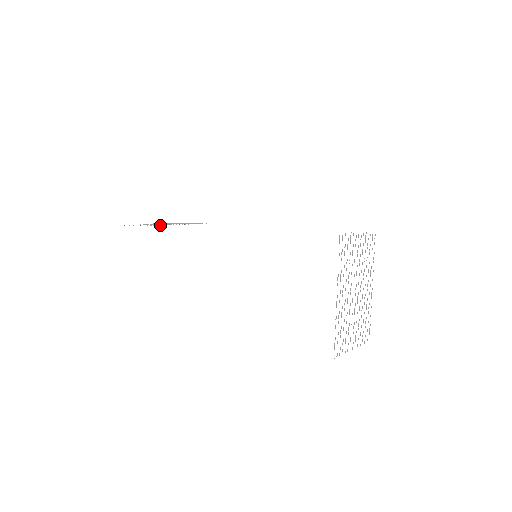
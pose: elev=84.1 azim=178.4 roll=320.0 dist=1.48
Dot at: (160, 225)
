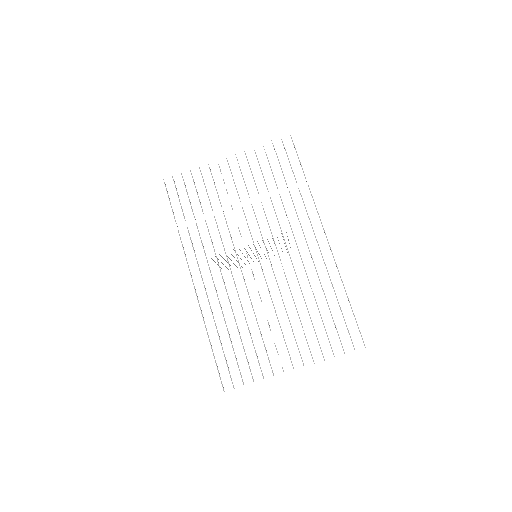
Dot at: occluded
